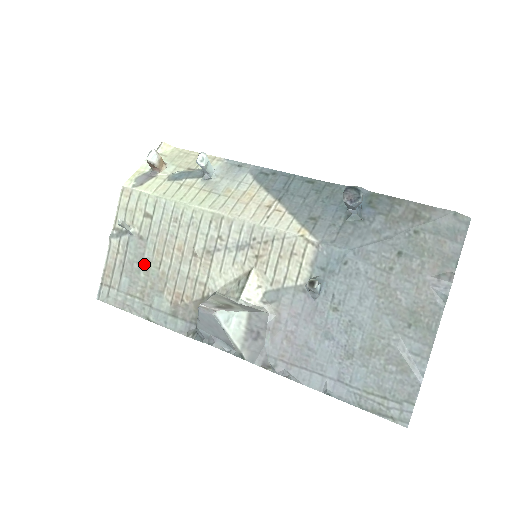
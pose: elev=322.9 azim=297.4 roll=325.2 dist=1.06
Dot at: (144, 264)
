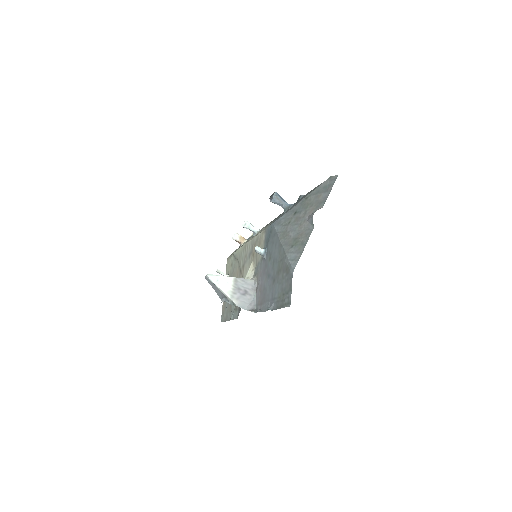
Dot at: occluded
